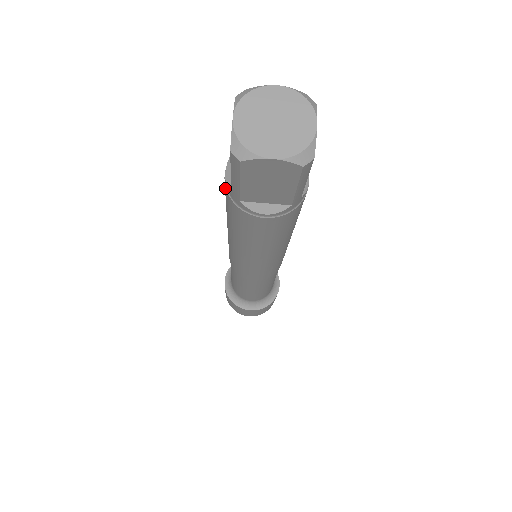
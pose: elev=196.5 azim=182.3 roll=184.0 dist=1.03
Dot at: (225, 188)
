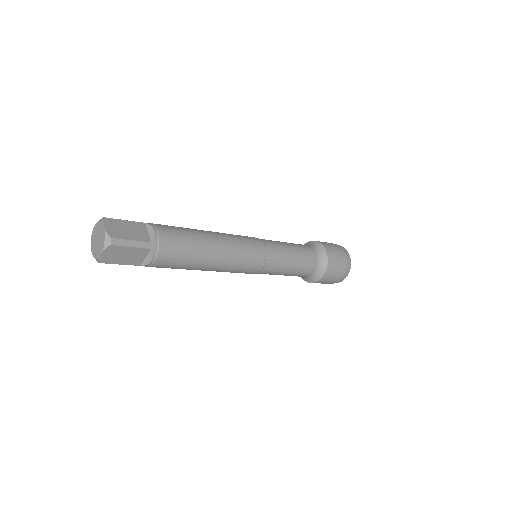
Dot at: occluded
